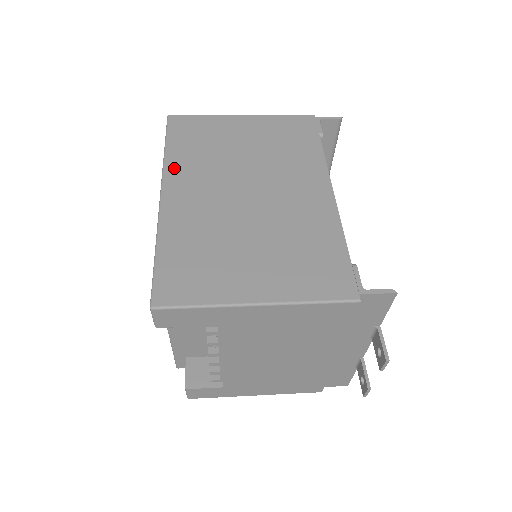
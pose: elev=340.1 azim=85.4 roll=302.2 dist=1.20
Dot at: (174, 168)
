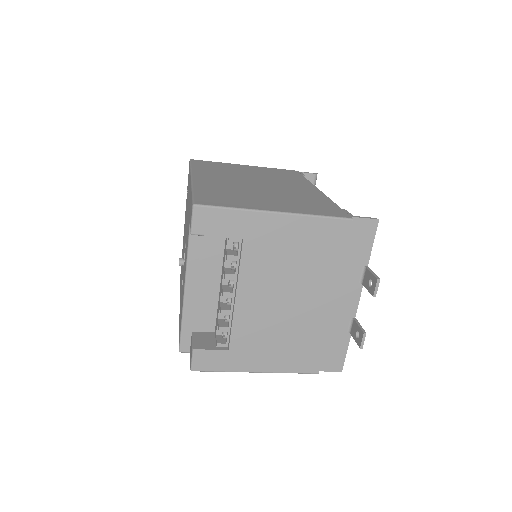
Dot at: (199, 172)
